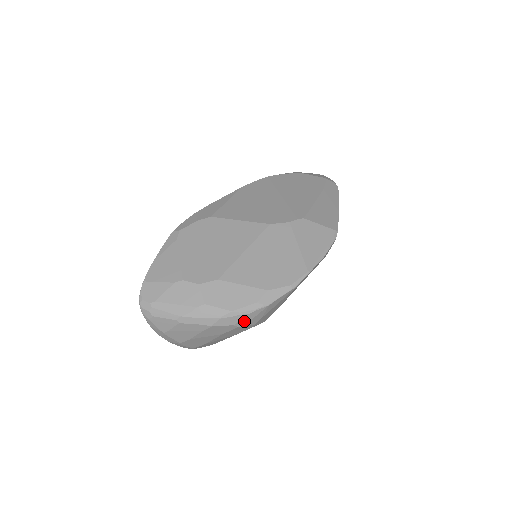
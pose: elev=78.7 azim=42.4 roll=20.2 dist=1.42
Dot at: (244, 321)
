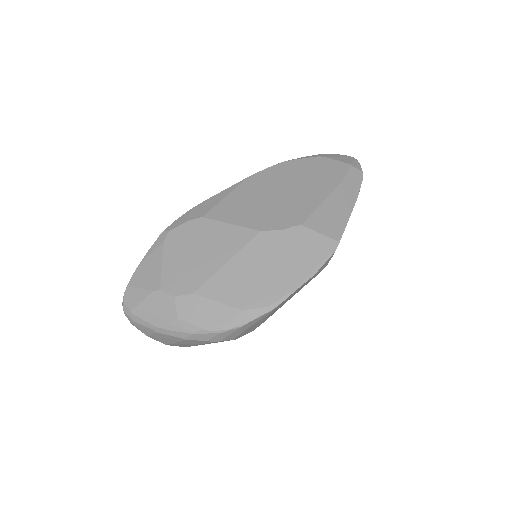
Dot at: (218, 338)
